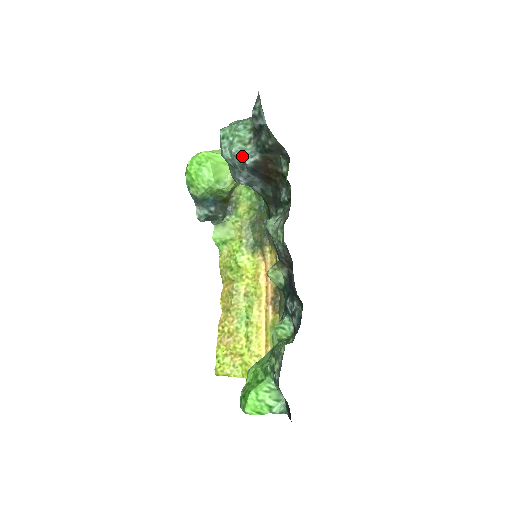
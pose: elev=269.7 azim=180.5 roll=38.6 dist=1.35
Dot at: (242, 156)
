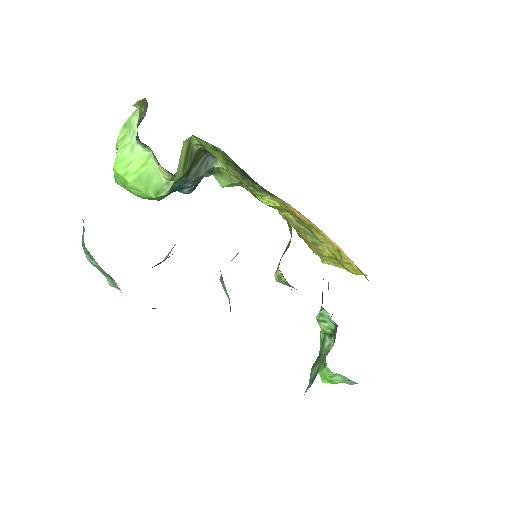
Dot at: occluded
